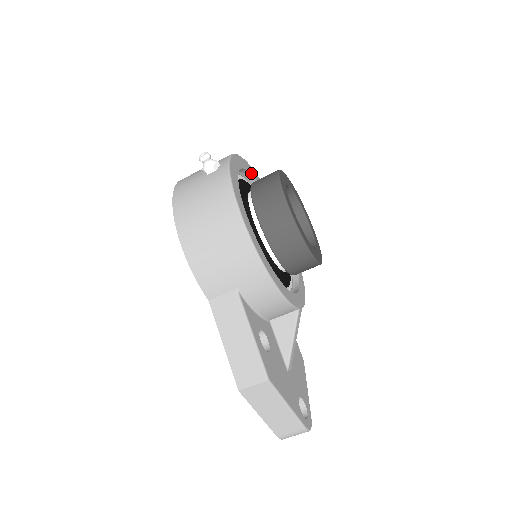
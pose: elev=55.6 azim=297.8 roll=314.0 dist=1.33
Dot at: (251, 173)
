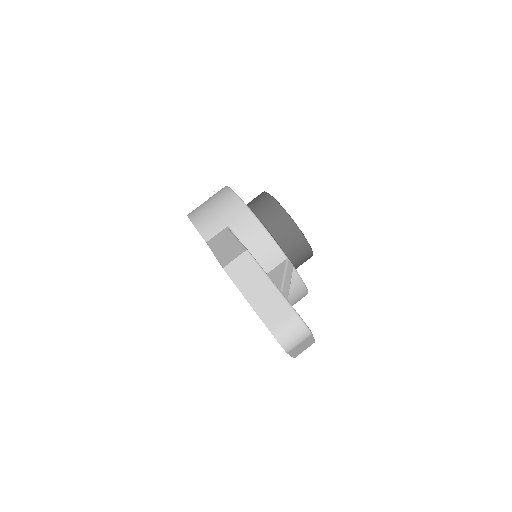
Dot at: occluded
